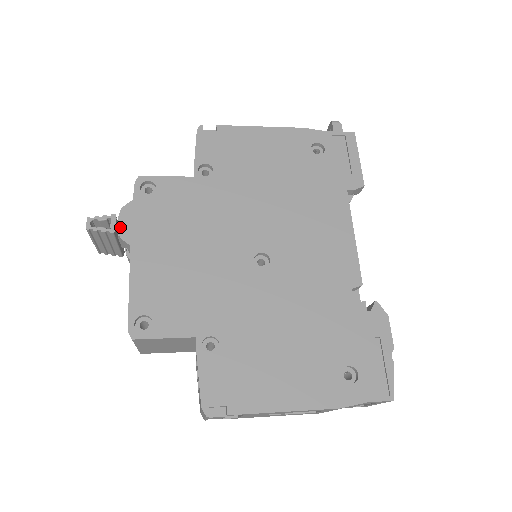
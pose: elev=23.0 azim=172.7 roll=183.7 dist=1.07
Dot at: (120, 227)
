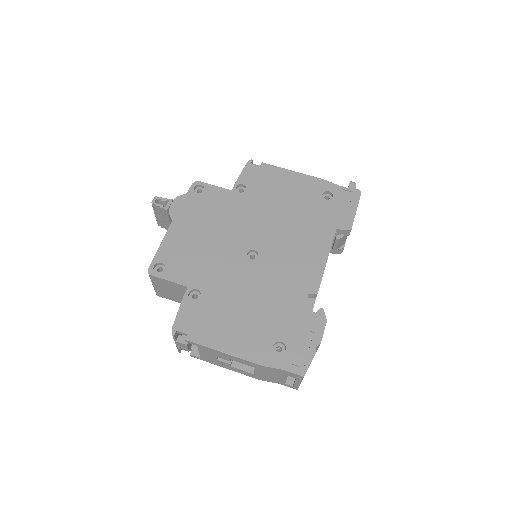
Dot at: (171, 207)
